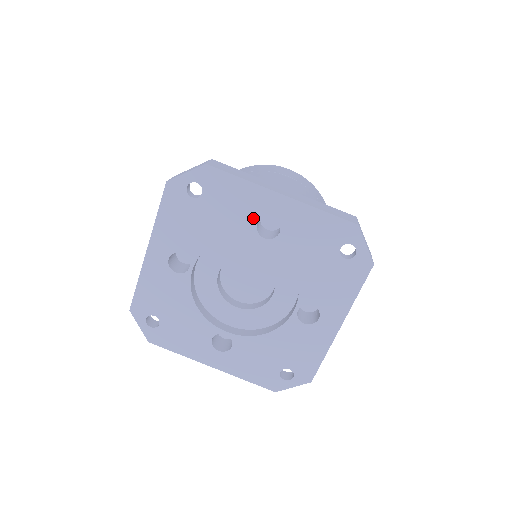
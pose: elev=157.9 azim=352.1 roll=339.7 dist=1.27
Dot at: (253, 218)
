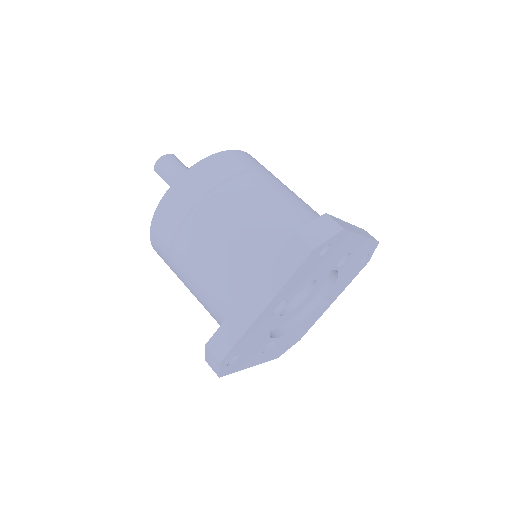
Dot at: (341, 257)
